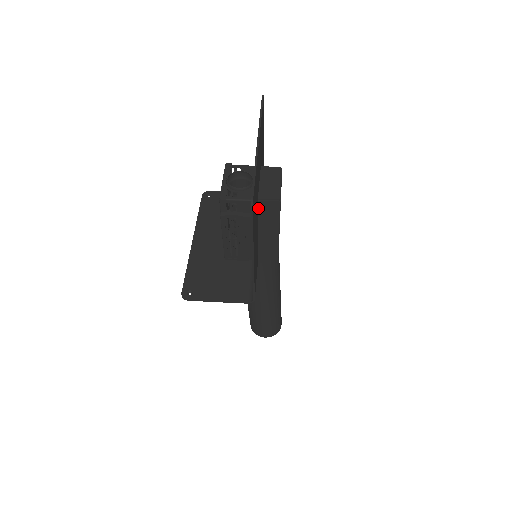
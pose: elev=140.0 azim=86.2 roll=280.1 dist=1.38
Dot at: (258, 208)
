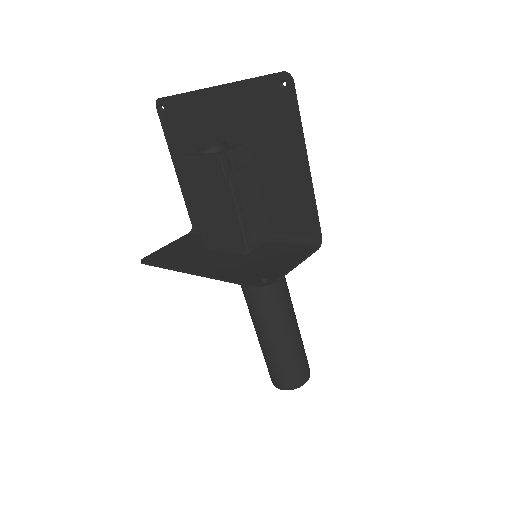
Dot at: (251, 155)
